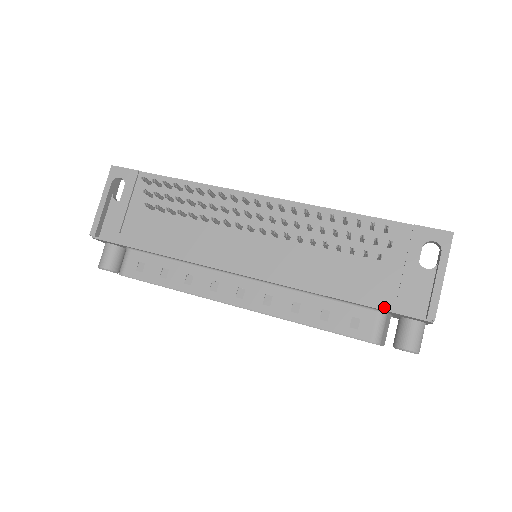
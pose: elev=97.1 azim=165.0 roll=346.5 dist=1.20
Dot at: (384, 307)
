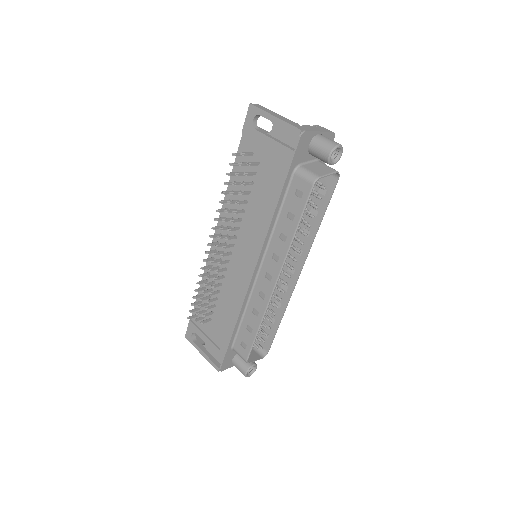
Dot at: (287, 168)
